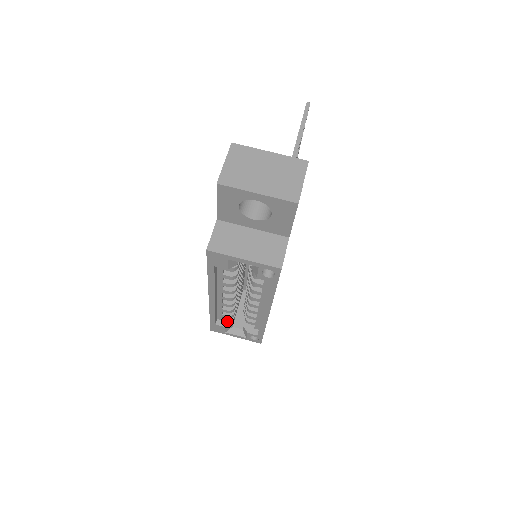
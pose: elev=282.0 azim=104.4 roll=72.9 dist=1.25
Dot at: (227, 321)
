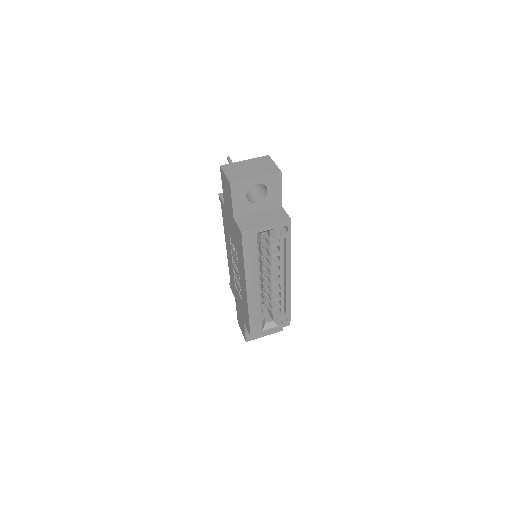
Dot at: (260, 319)
